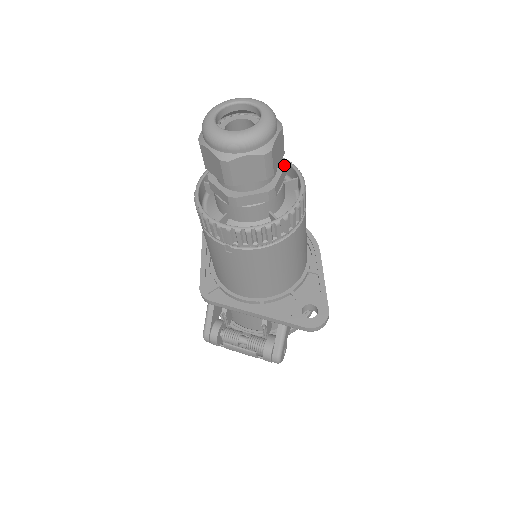
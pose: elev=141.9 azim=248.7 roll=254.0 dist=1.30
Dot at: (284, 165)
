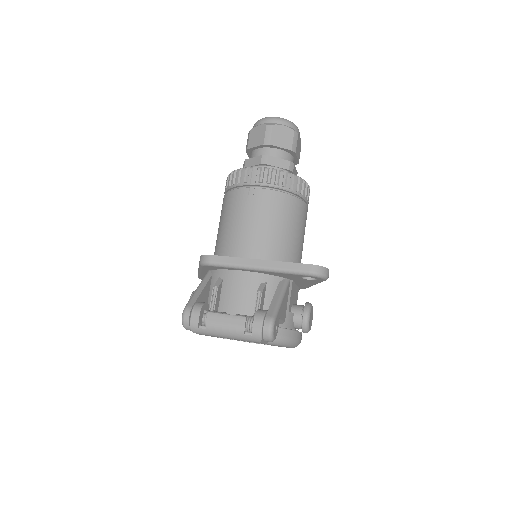
Dot at: (297, 173)
